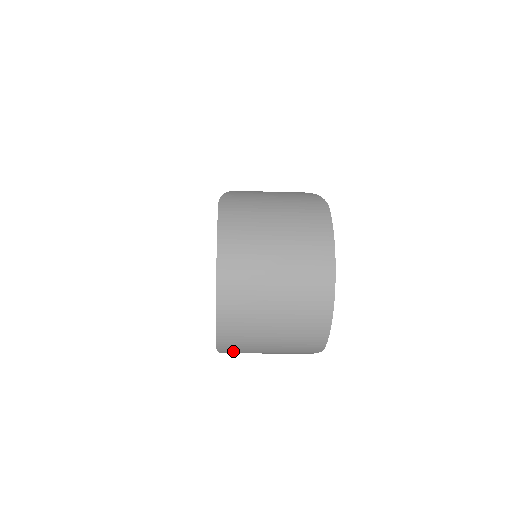
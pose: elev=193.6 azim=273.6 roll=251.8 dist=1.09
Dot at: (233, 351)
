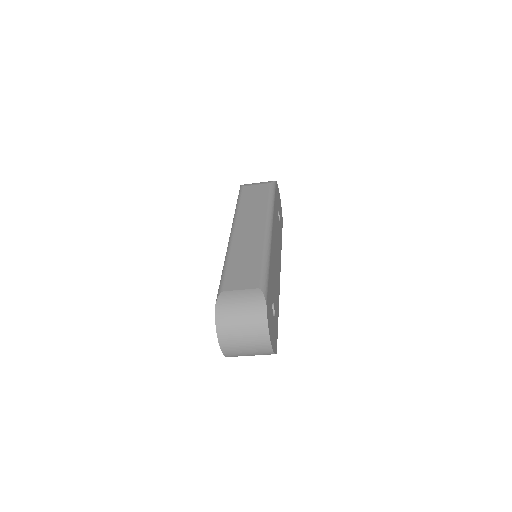
Dot at: occluded
